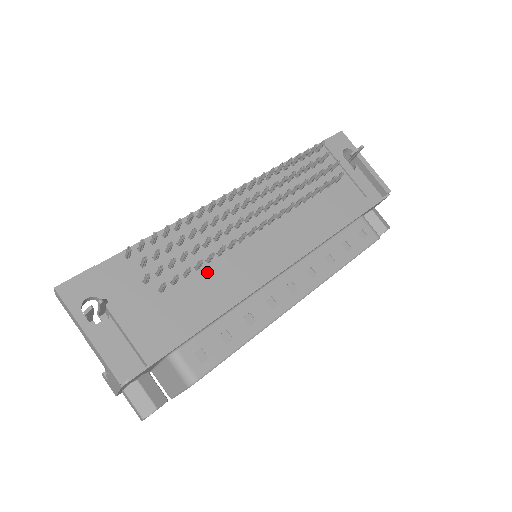
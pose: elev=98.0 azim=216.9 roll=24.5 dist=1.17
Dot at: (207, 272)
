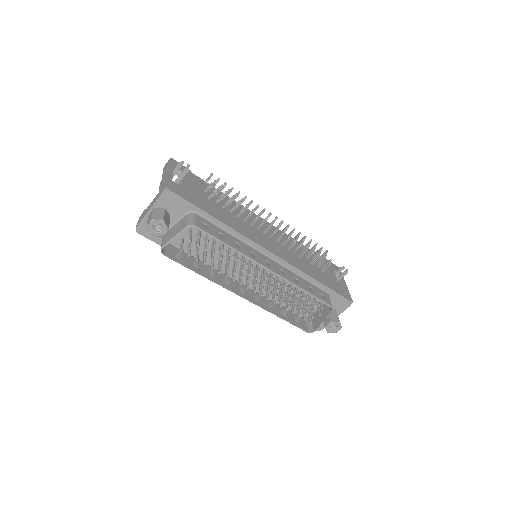
Dot at: (233, 217)
